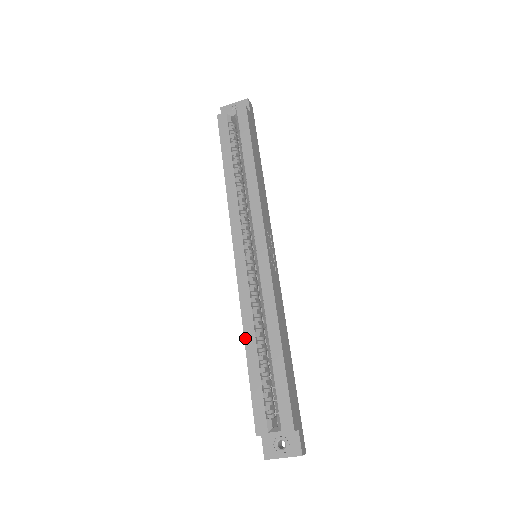
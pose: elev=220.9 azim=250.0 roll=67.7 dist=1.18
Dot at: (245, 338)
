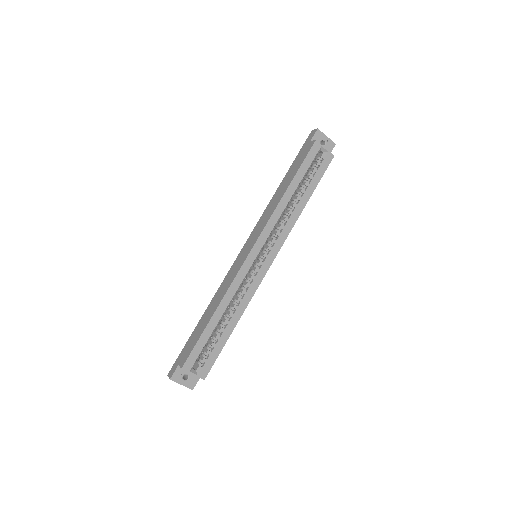
Dot at: (218, 308)
